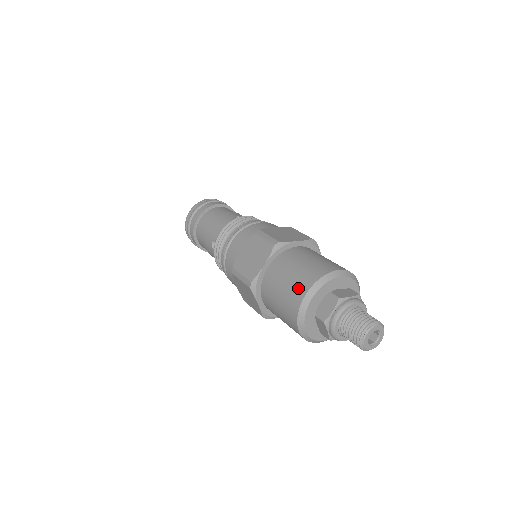
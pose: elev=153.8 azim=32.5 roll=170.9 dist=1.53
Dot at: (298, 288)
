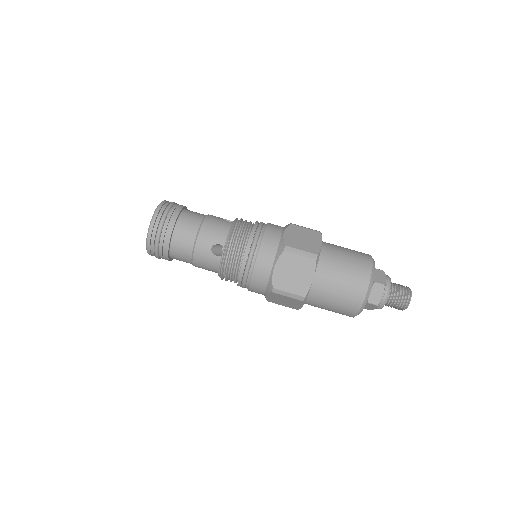
Dot at: (345, 314)
